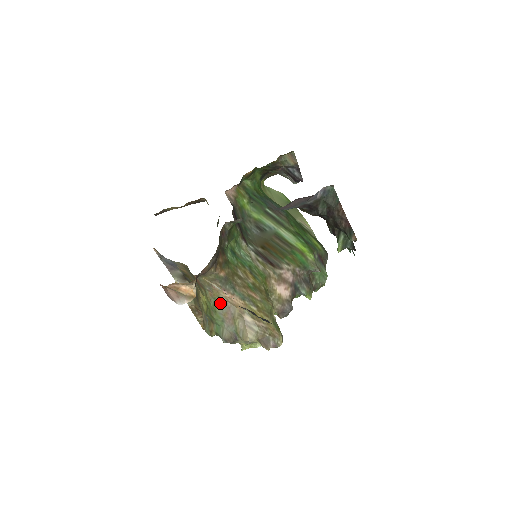
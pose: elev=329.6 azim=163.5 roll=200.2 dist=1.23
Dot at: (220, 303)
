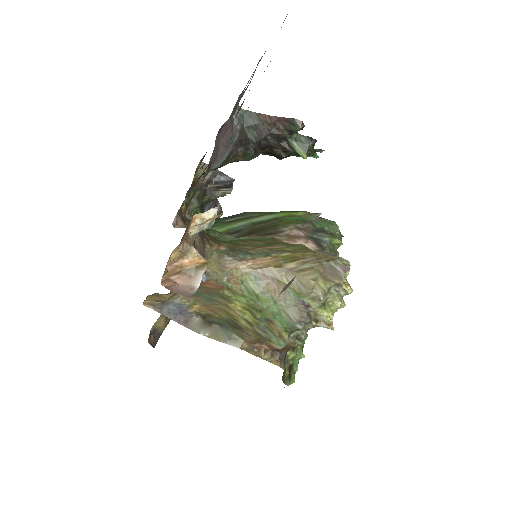
Dot at: (251, 281)
